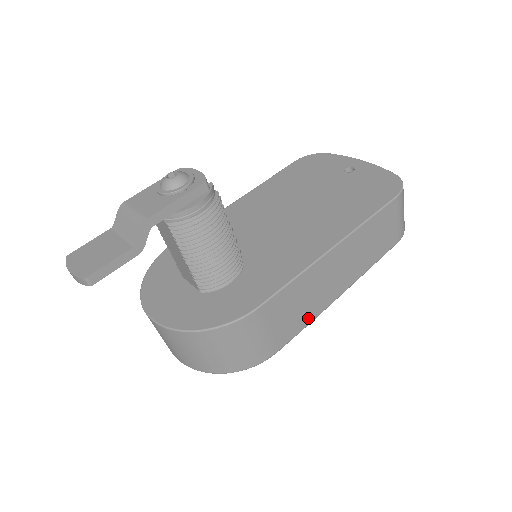
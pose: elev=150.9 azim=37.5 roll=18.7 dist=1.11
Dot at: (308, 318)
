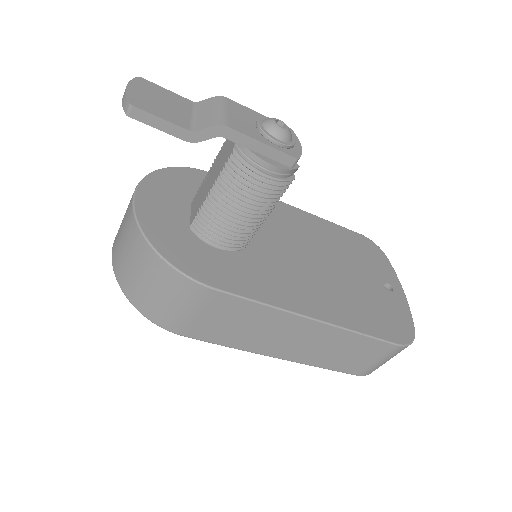
Dot at: (234, 342)
